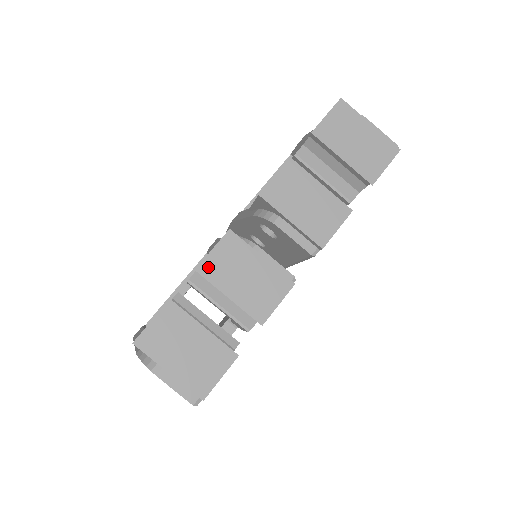
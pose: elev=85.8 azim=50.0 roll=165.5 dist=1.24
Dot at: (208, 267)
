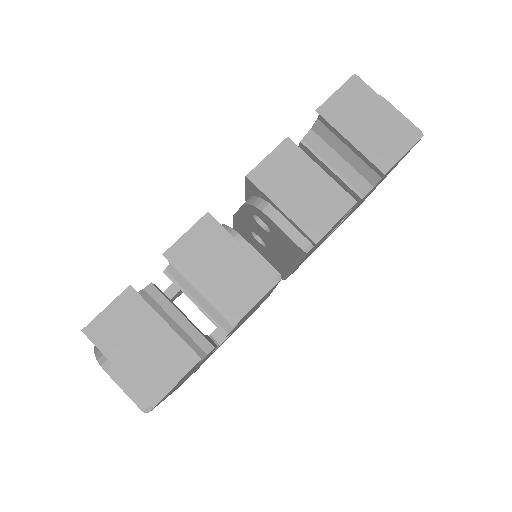
Dot at: (178, 253)
